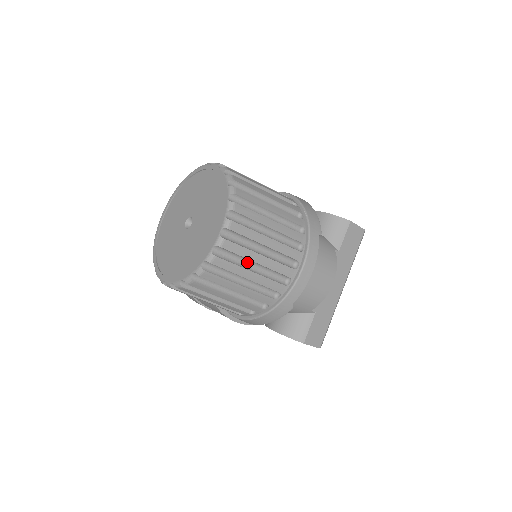
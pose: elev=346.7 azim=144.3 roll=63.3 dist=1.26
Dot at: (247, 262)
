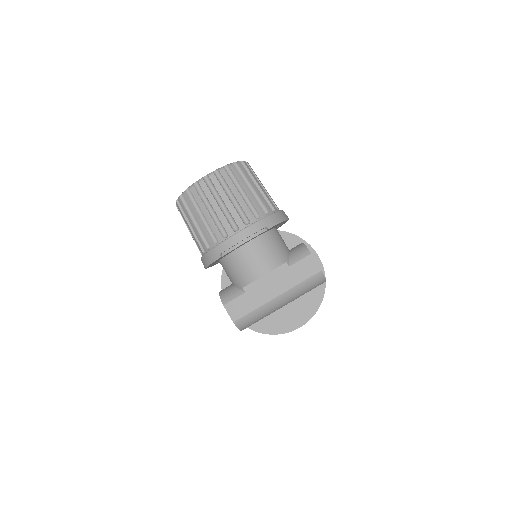
Dot at: (210, 205)
